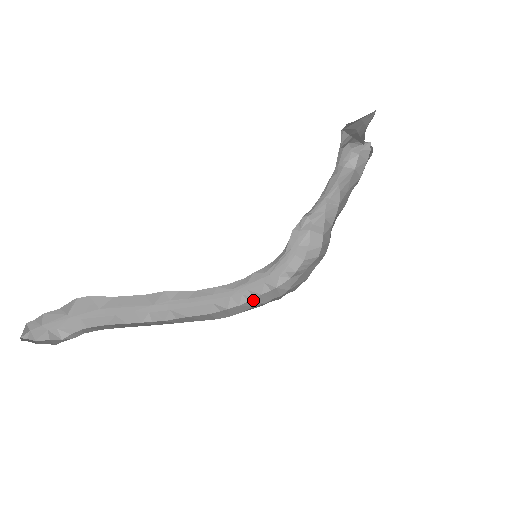
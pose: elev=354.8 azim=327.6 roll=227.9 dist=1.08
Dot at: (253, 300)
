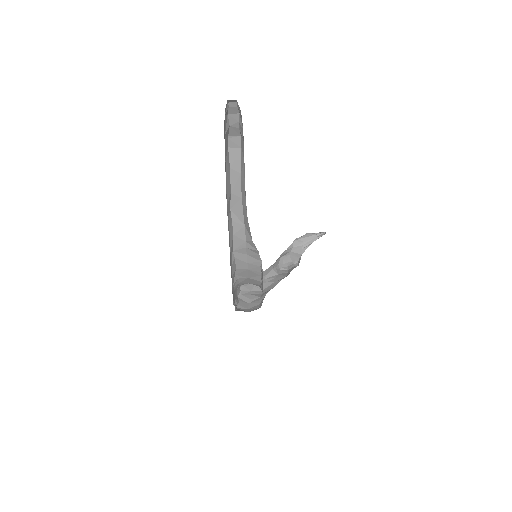
Dot at: occluded
